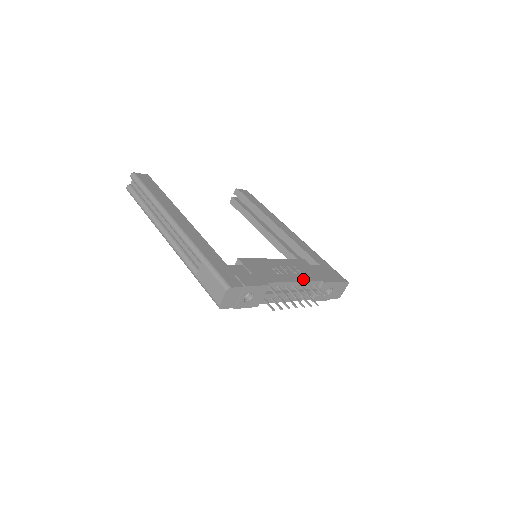
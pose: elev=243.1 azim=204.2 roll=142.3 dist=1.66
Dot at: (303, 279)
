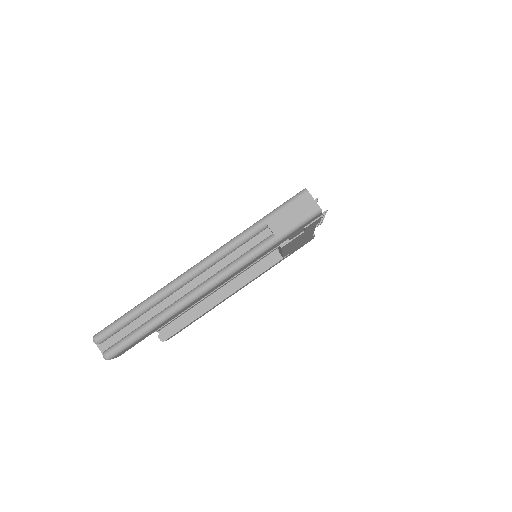
Dot at: occluded
